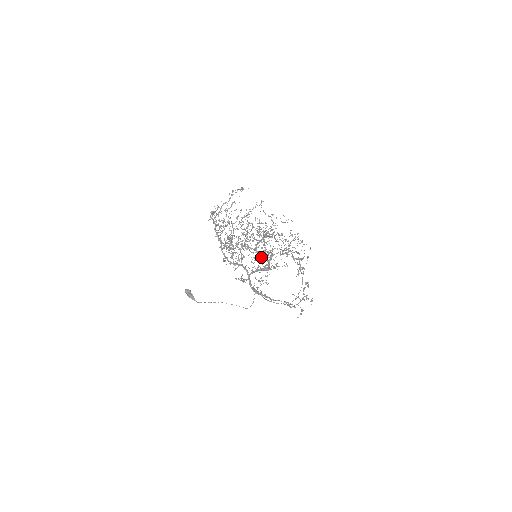
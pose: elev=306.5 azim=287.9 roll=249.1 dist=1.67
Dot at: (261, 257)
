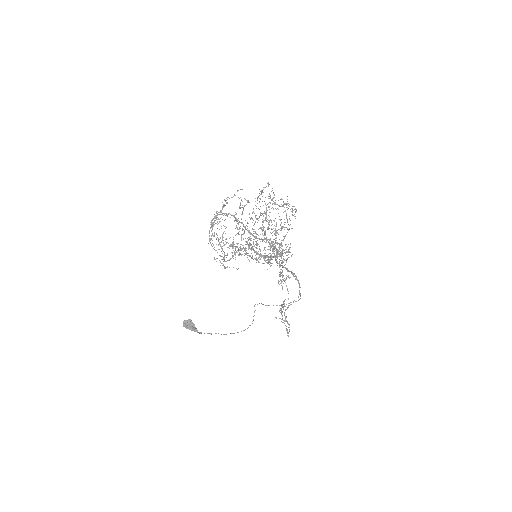
Dot at: (276, 235)
